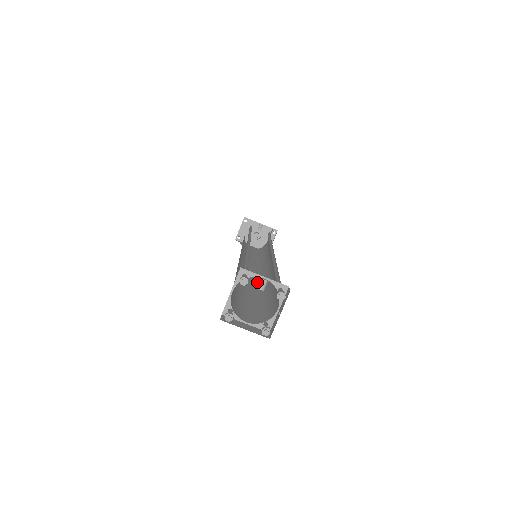
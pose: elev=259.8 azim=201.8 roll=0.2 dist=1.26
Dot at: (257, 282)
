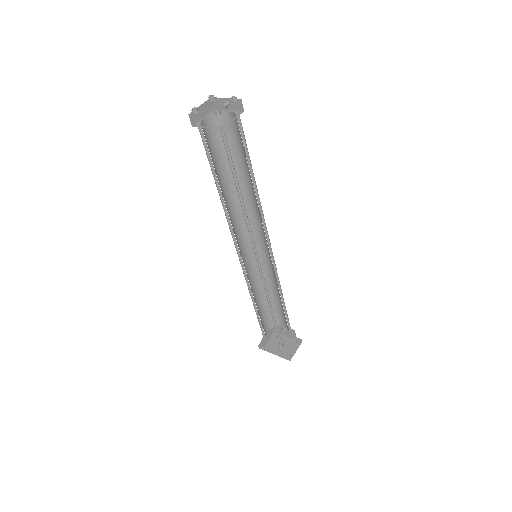
Dot at: occluded
